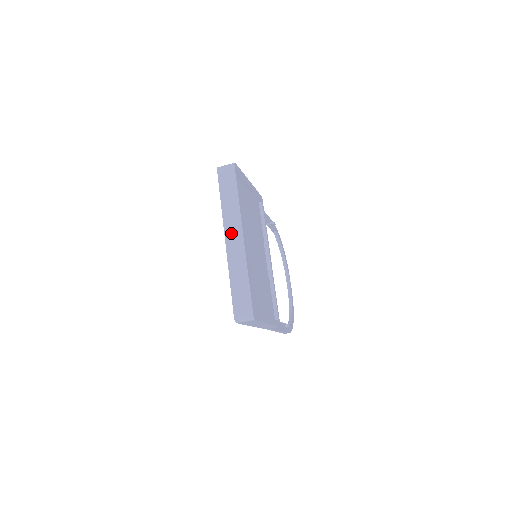
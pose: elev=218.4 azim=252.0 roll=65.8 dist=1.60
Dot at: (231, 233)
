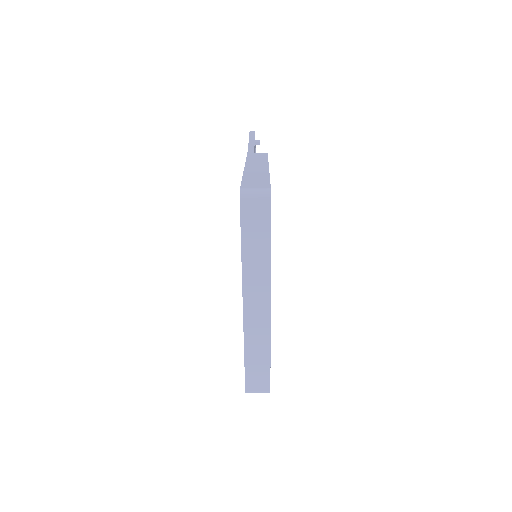
Dot at: (253, 298)
